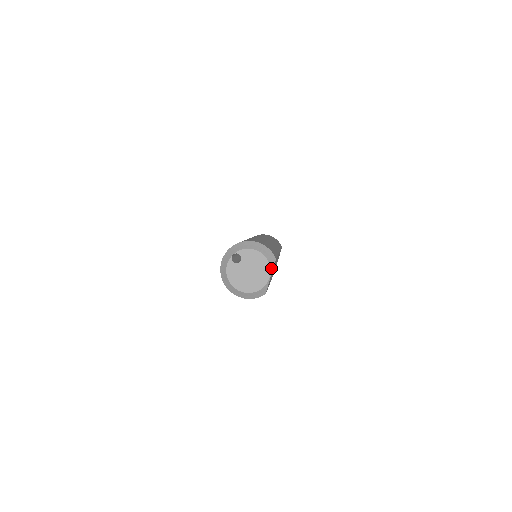
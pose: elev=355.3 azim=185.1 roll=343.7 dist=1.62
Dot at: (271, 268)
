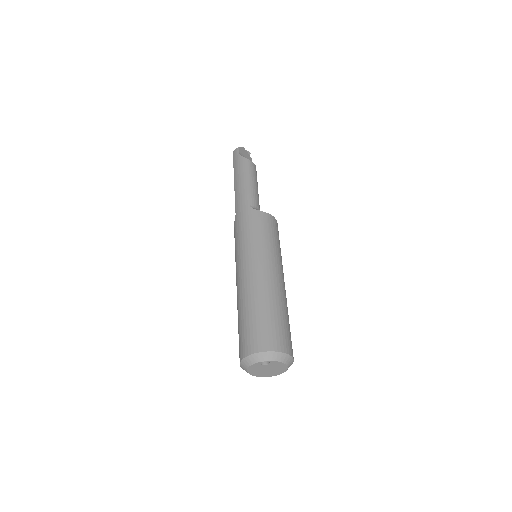
Dot at: (285, 371)
